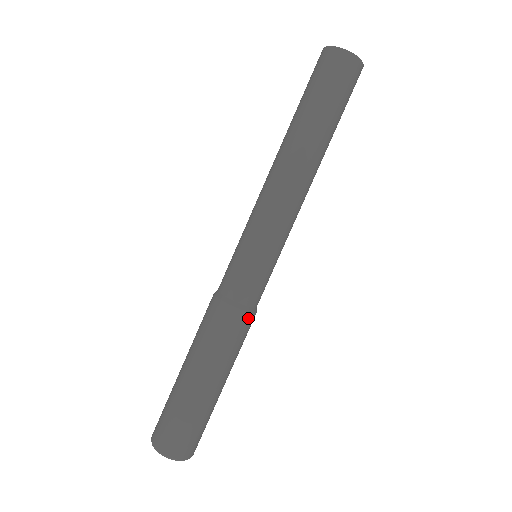
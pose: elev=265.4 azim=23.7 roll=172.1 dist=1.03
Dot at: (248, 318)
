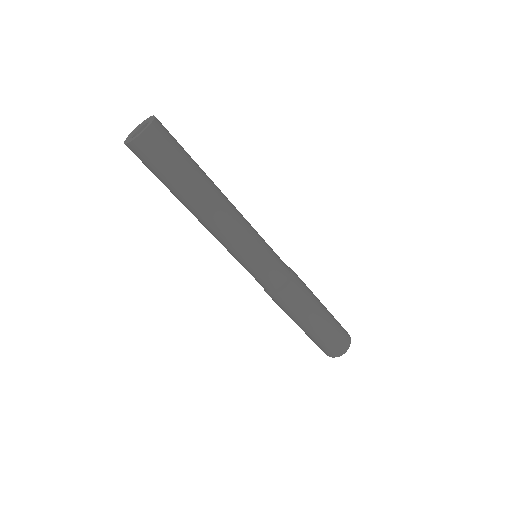
Dot at: (295, 276)
